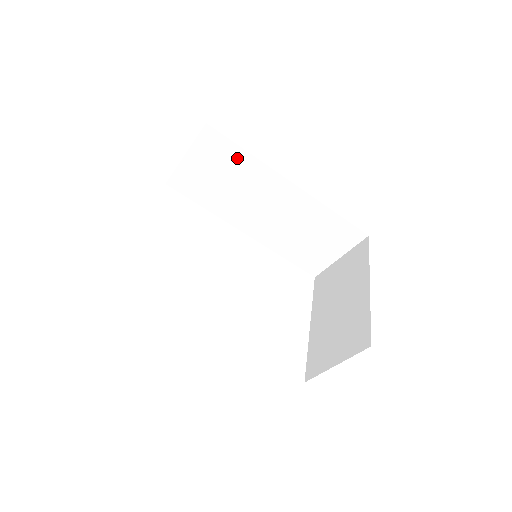
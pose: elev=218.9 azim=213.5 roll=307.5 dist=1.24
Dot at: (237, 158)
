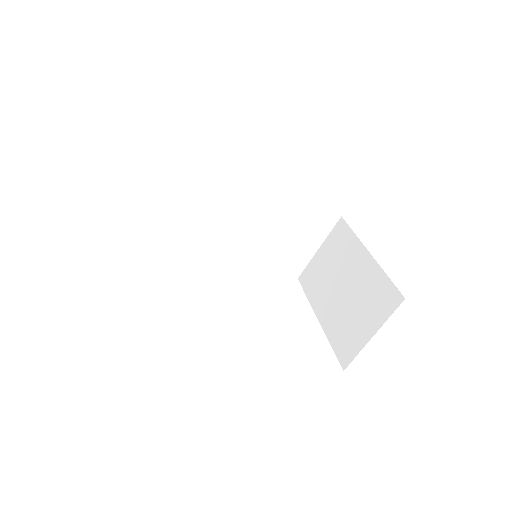
Dot at: (203, 168)
